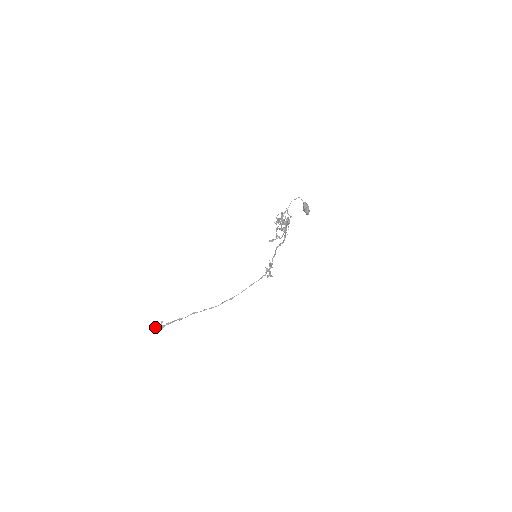
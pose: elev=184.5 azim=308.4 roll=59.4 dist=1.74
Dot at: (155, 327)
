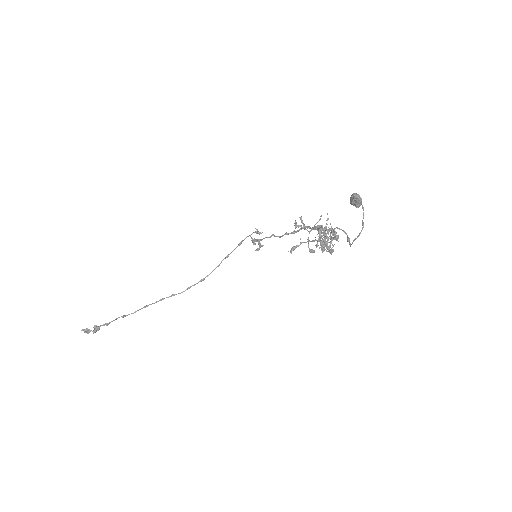
Dot at: occluded
